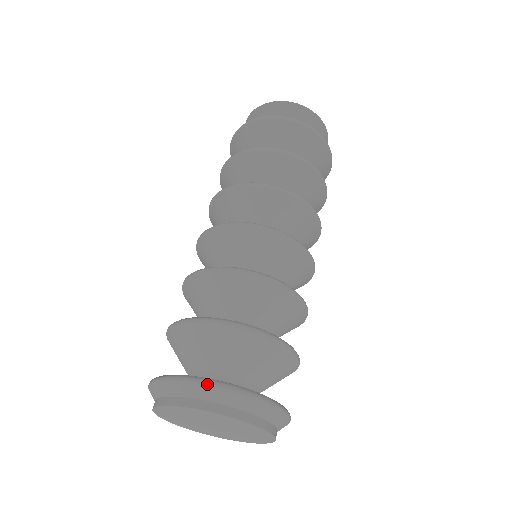
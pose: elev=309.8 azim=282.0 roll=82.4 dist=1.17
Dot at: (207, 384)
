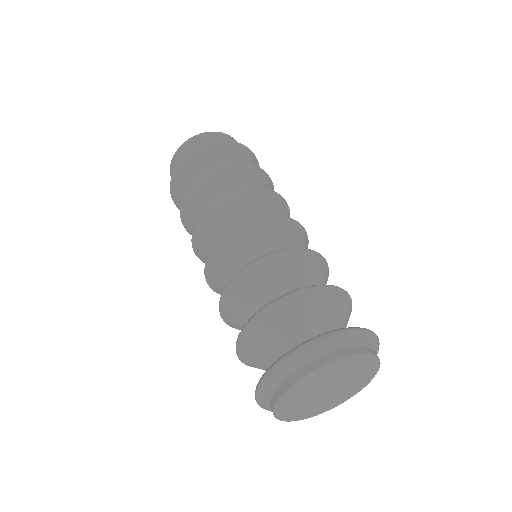
Dot at: (298, 351)
